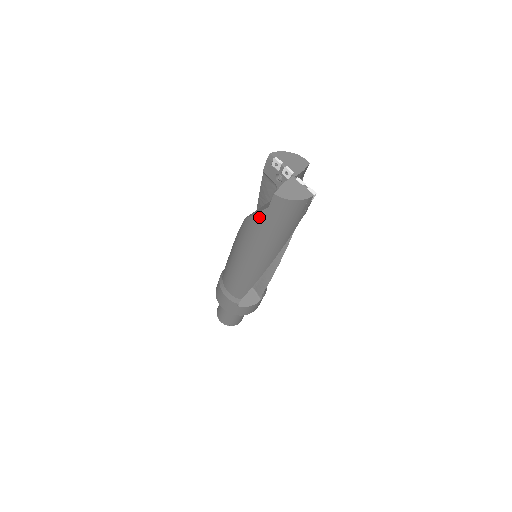
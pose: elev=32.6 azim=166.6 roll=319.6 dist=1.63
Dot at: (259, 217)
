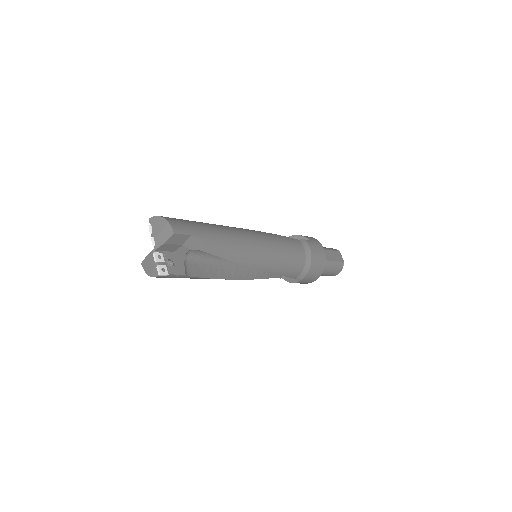
Dot at: occluded
